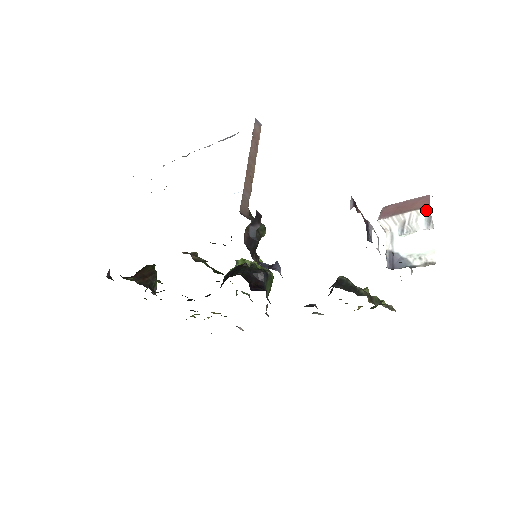
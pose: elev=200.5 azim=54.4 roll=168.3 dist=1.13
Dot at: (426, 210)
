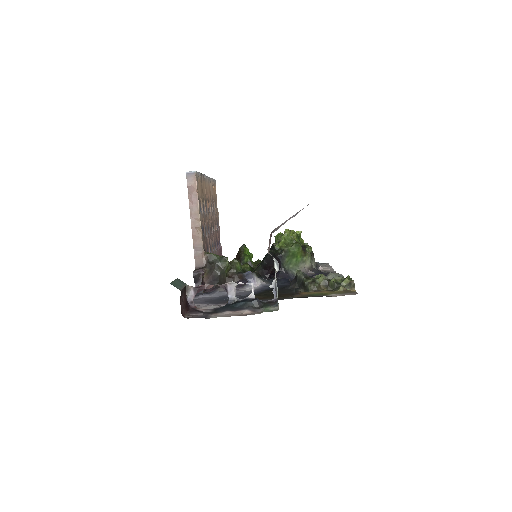
Dot at: occluded
